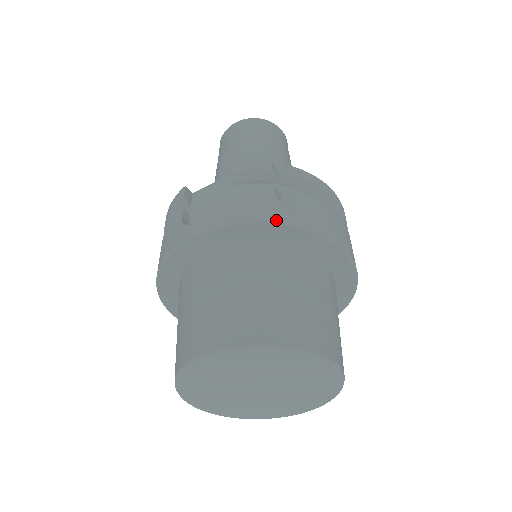
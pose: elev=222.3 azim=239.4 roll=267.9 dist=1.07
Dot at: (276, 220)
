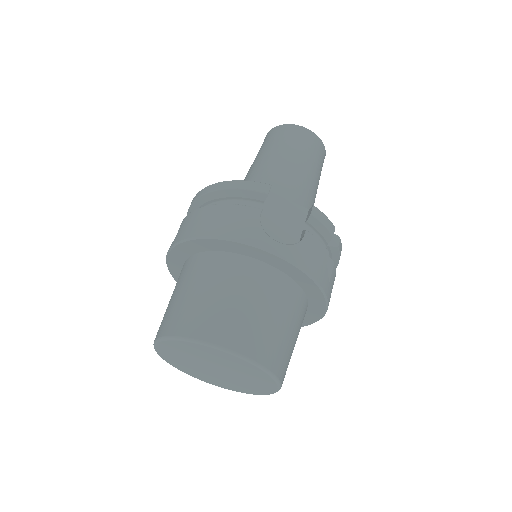
Dot at: (321, 285)
